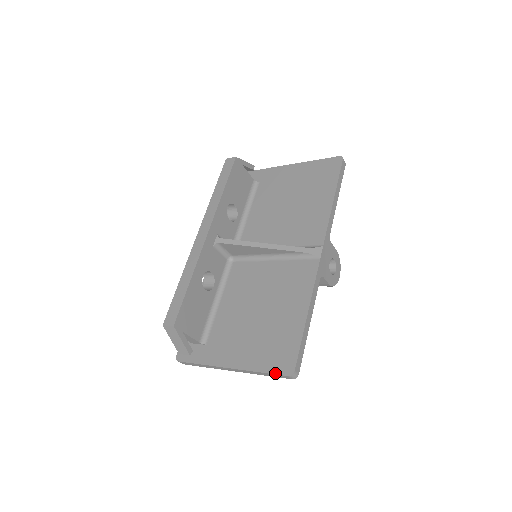
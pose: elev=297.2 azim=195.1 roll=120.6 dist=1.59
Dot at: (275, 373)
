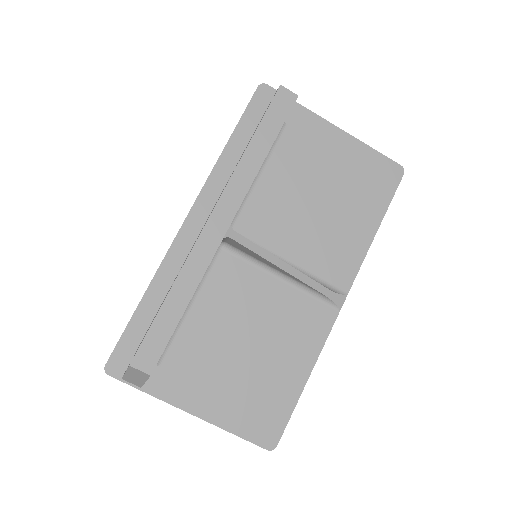
Dot at: (253, 442)
